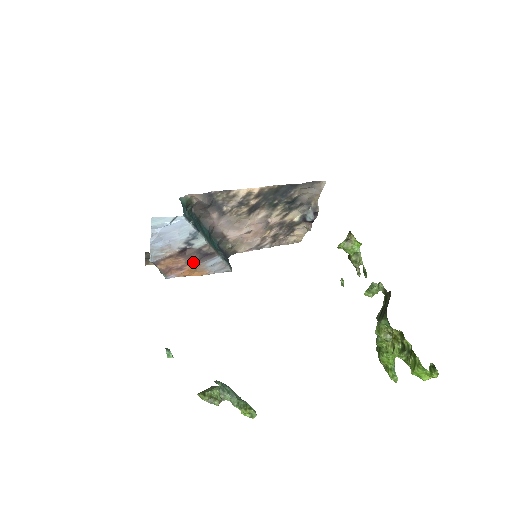
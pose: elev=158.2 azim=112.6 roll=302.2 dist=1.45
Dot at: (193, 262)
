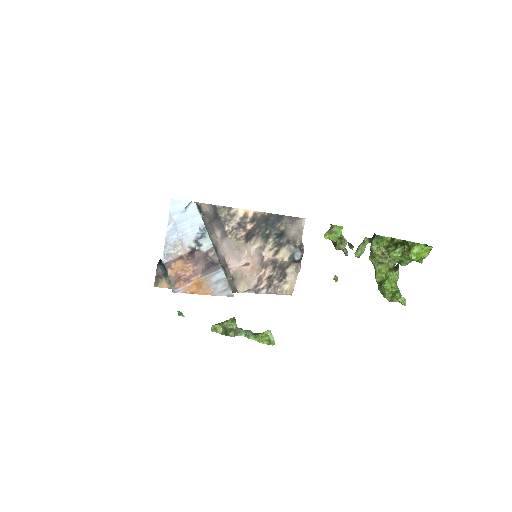
Dot at: (200, 272)
